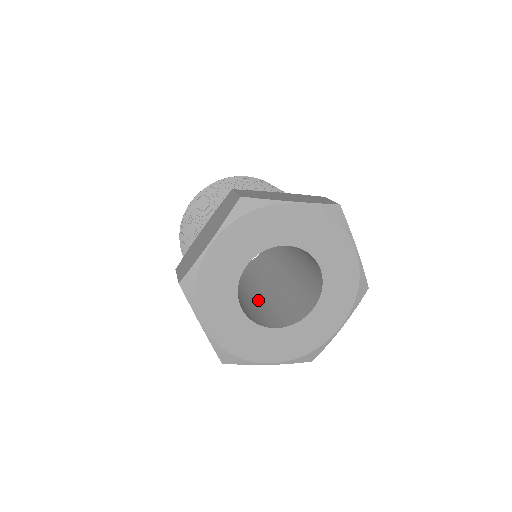
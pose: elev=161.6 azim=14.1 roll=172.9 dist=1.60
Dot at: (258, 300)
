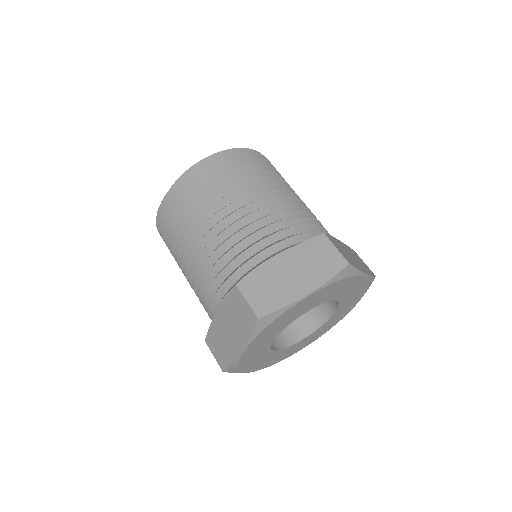
Dot at: occluded
